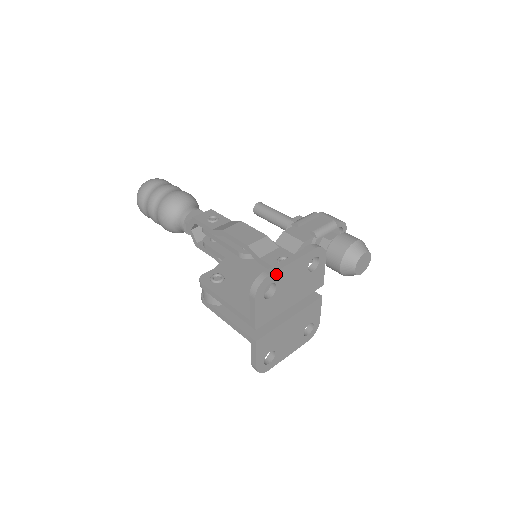
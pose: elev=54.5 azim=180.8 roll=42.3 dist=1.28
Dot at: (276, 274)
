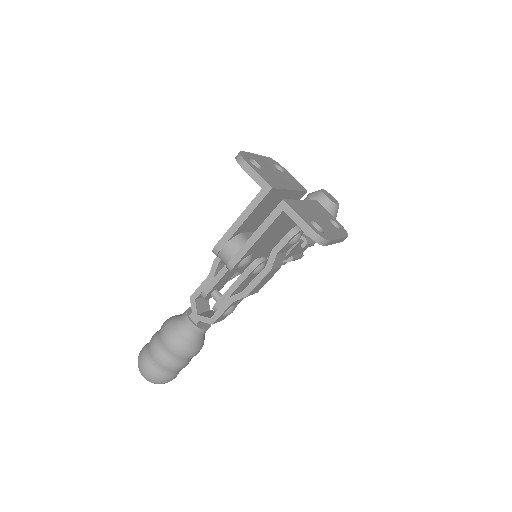
Dot at: (248, 154)
